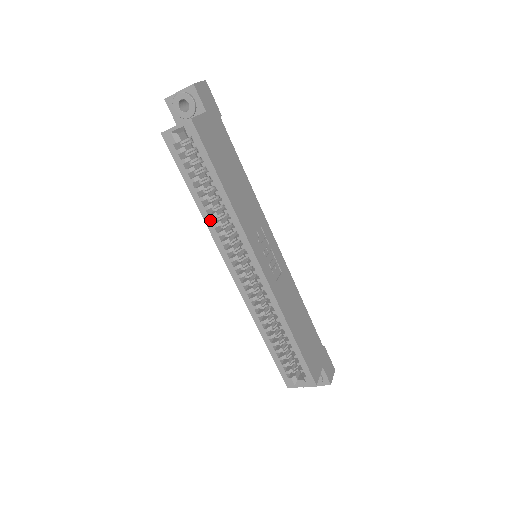
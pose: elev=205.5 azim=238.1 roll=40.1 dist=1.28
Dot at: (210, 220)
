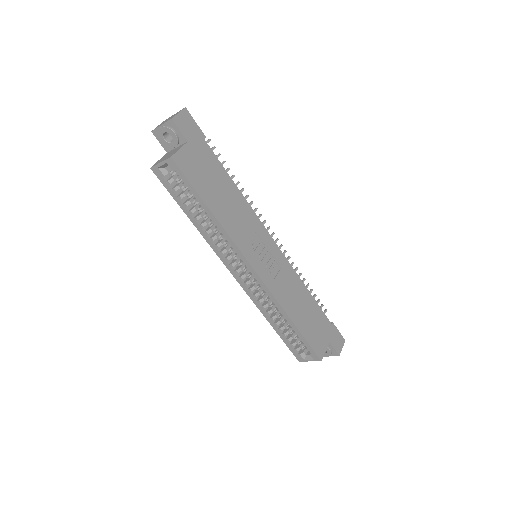
Dot at: (206, 235)
